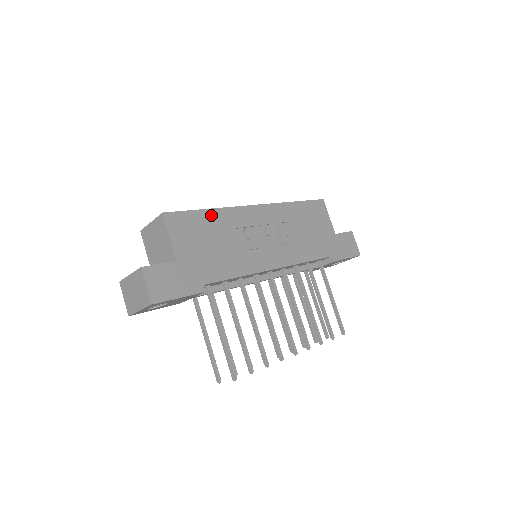
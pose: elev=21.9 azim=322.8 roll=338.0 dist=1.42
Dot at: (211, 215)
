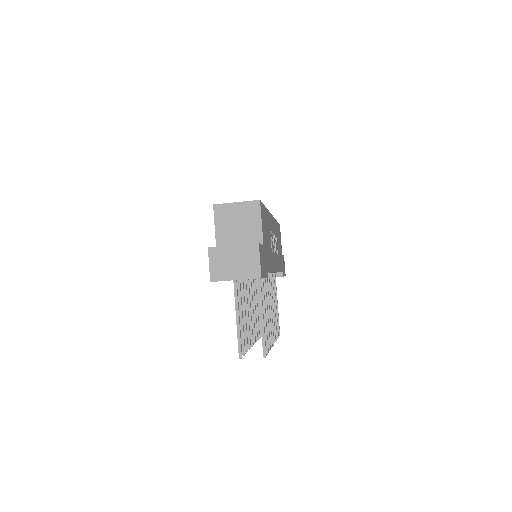
Dot at: occluded
